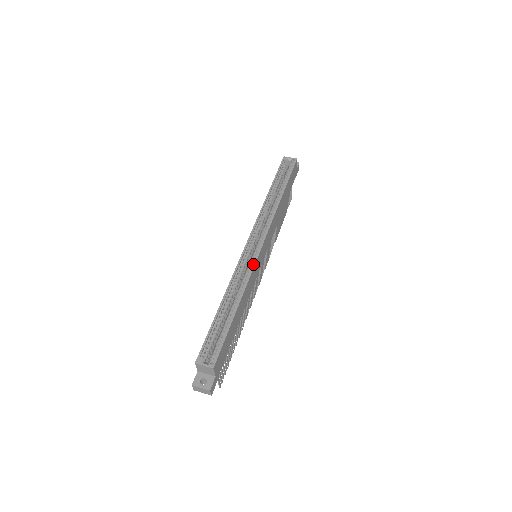
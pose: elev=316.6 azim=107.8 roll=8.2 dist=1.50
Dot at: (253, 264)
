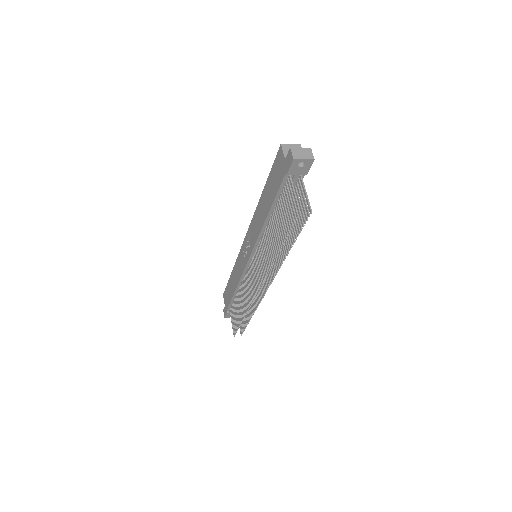
Dot at: occluded
